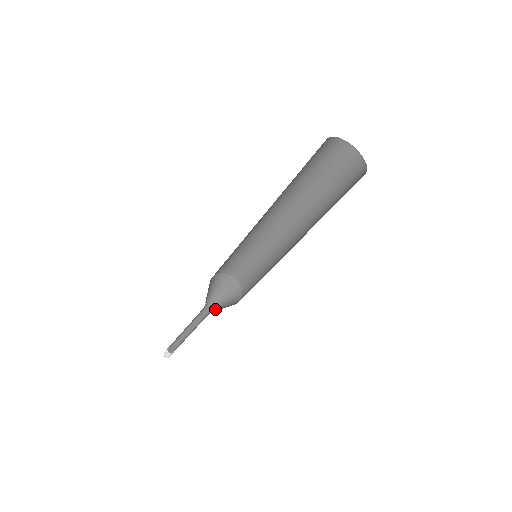
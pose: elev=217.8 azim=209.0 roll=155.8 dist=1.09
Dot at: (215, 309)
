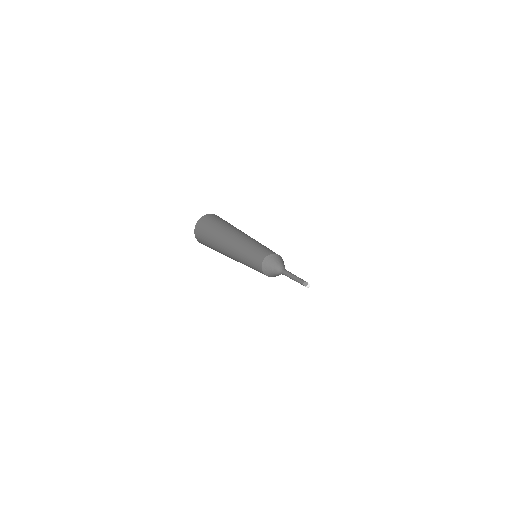
Dot at: occluded
